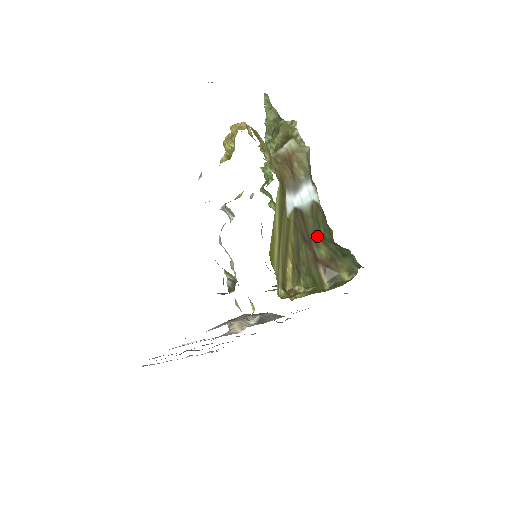
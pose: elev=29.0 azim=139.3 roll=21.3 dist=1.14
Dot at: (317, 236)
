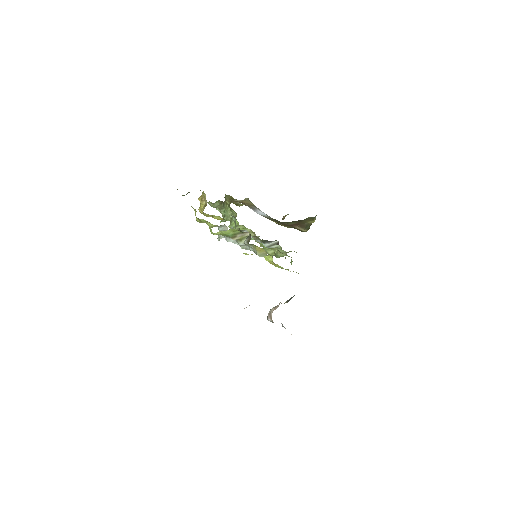
Dot at: (282, 222)
